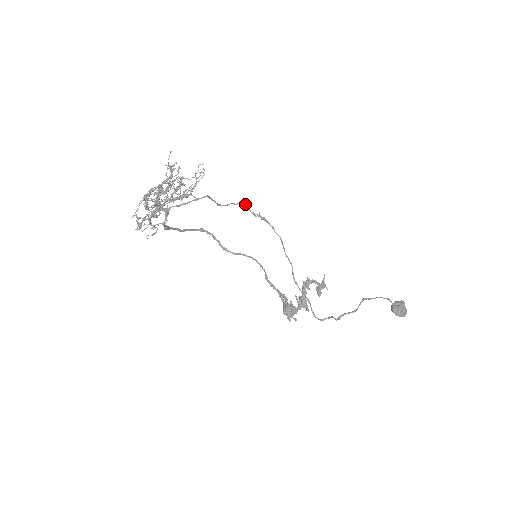
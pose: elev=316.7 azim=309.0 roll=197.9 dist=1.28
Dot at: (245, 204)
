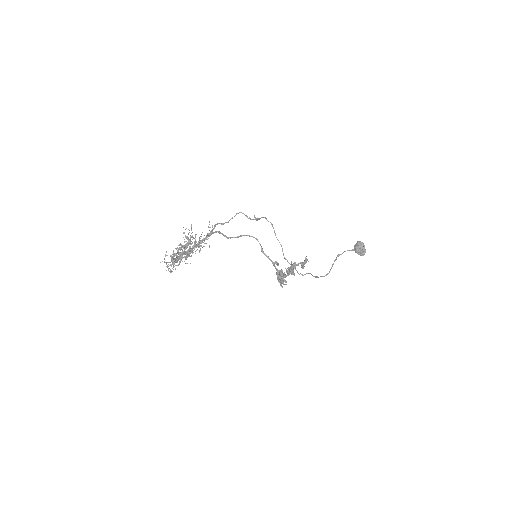
Dot at: (243, 213)
